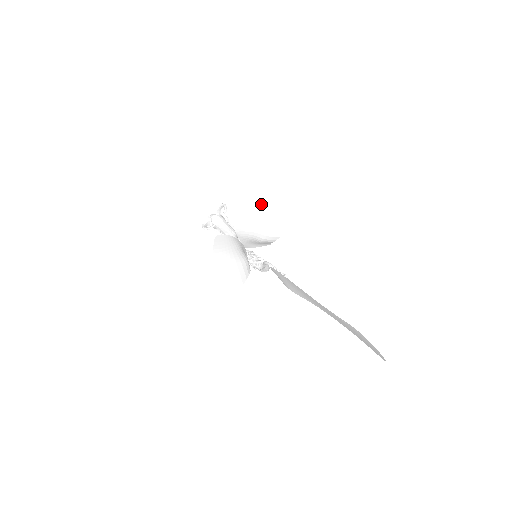
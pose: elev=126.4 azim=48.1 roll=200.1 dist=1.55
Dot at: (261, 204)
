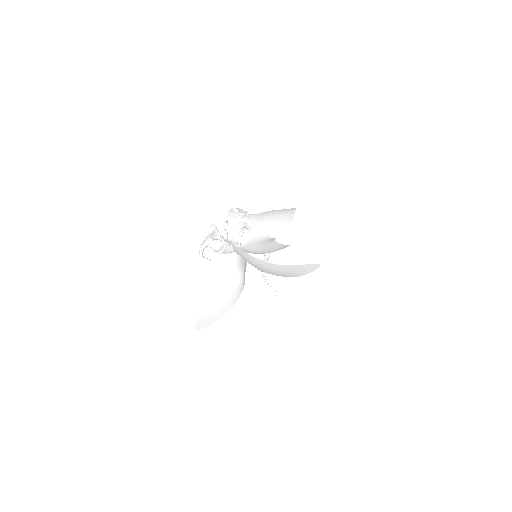
Dot at: (260, 261)
